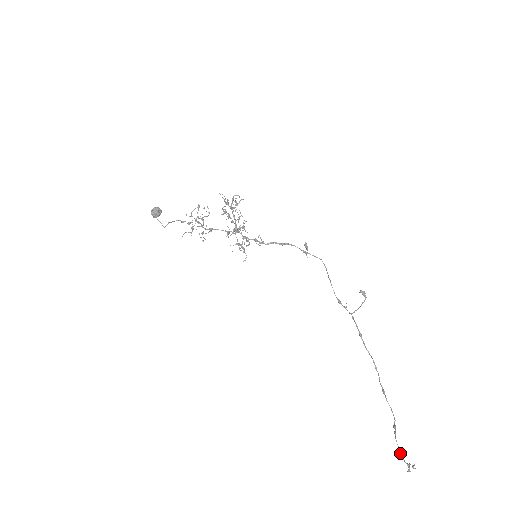
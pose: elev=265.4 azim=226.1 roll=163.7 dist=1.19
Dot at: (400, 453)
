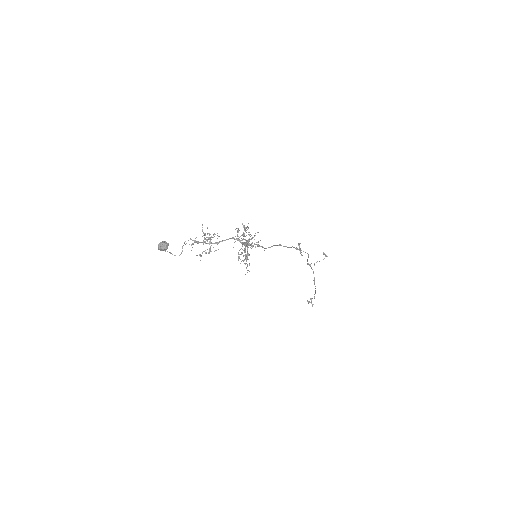
Dot at: occluded
